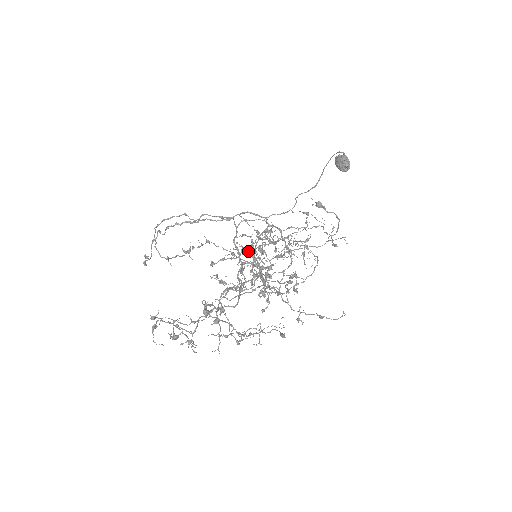
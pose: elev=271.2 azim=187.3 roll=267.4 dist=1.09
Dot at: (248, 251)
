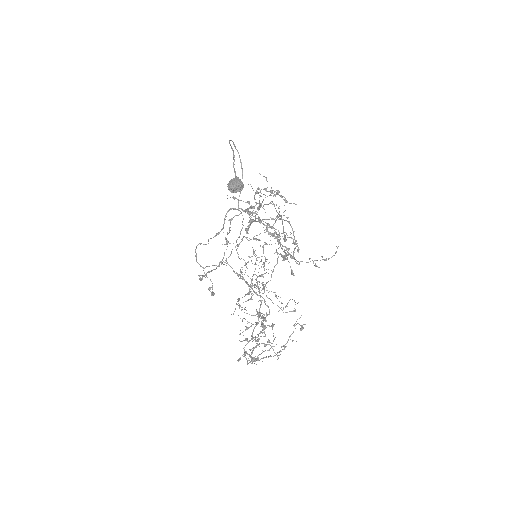
Dot at: occluded
